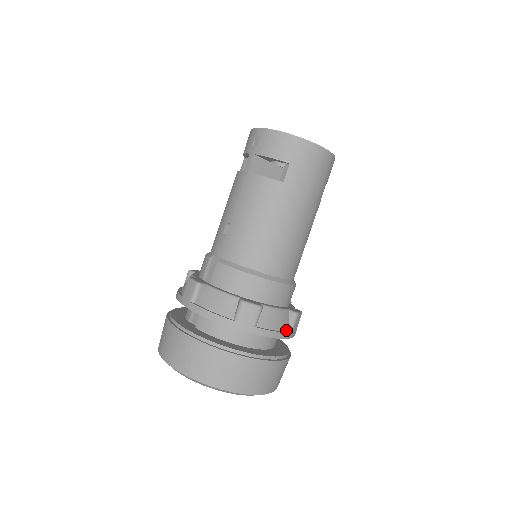
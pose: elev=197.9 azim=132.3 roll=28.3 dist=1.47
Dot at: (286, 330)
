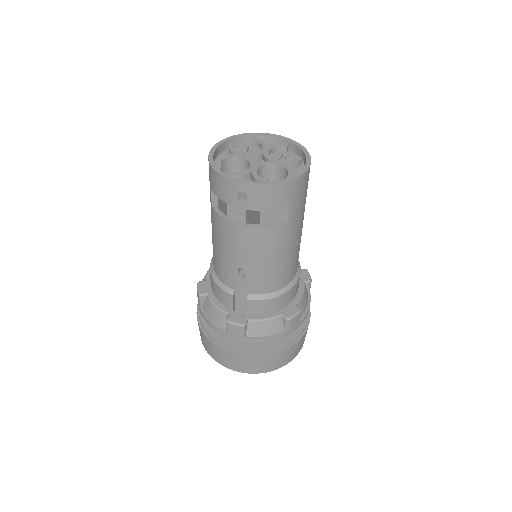
Dot at: (308, 296)
